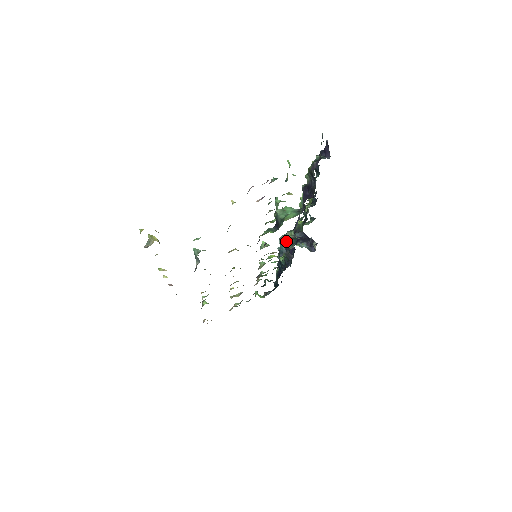
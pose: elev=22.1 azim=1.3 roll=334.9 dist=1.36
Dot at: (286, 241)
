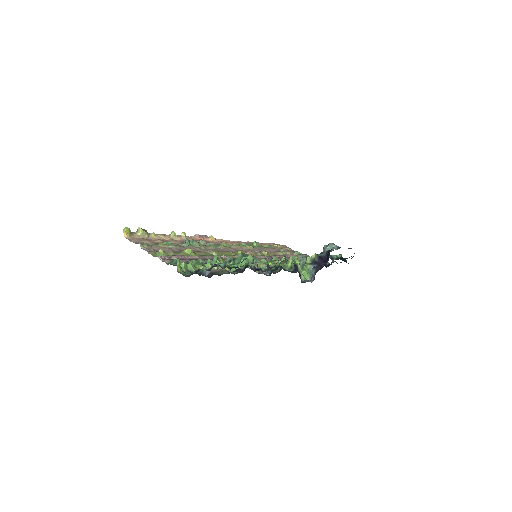
Dot at: (281, 263)
